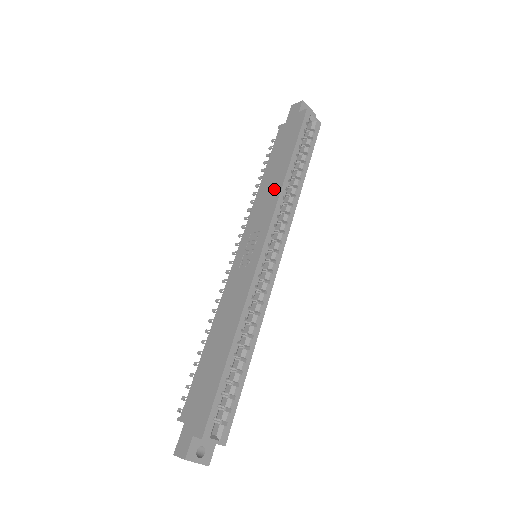
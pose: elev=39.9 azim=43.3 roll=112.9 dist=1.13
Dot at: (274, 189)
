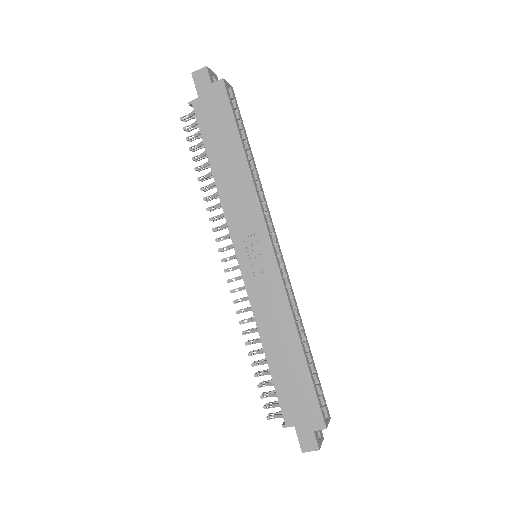
Dot at: (243, 184)
